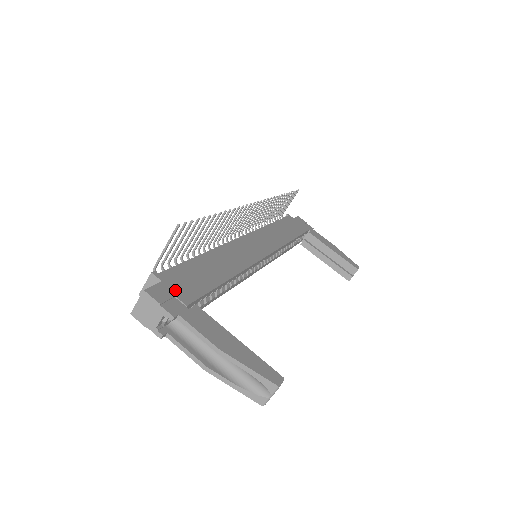
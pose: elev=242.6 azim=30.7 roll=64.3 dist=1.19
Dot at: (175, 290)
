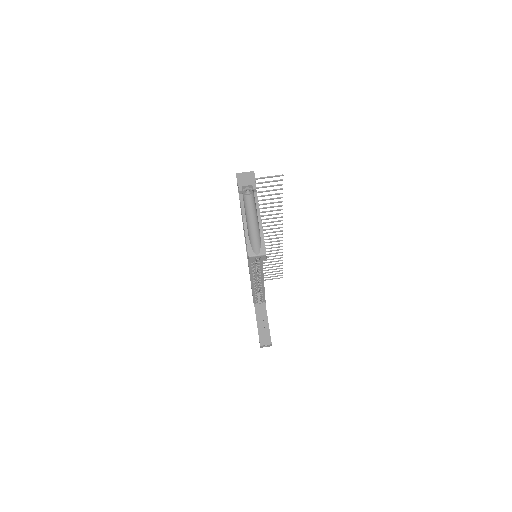
Dot at: occluded
